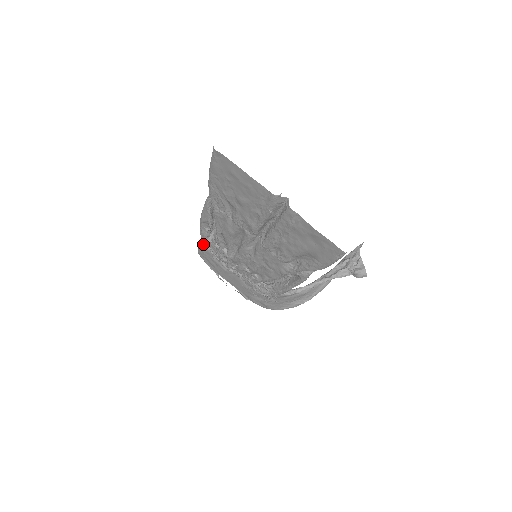
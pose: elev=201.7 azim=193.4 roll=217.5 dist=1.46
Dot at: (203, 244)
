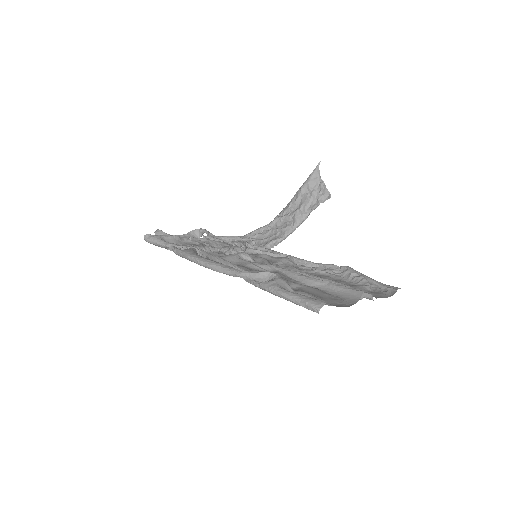
Dot at: (167, 247)
